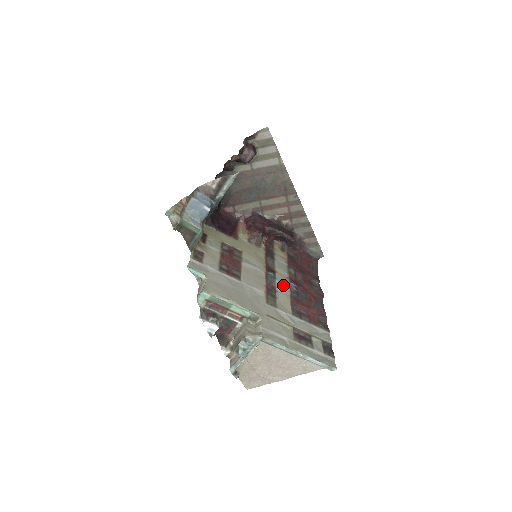
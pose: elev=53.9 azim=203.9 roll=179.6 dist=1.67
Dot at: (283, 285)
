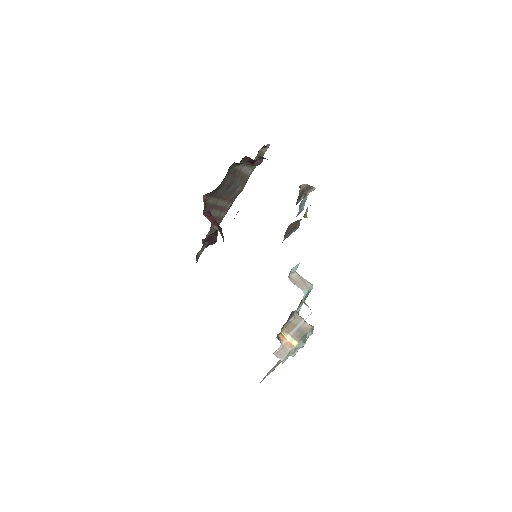
Dot at: occluded
